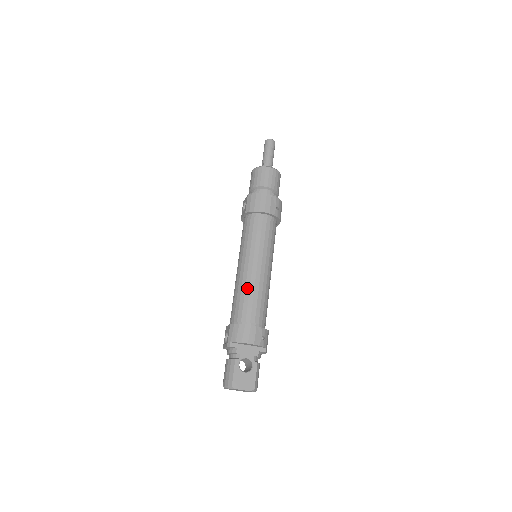
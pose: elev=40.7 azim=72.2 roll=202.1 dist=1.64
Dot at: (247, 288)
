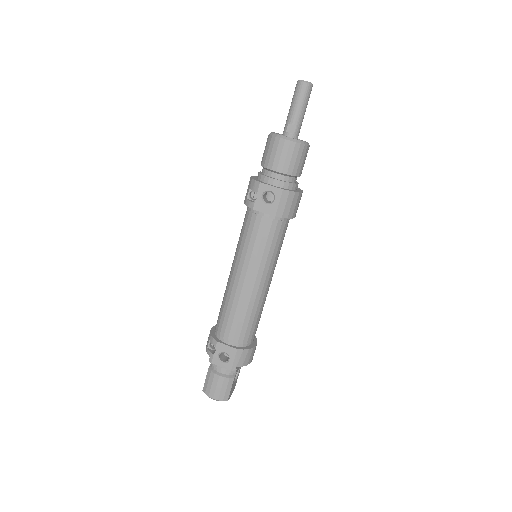
Dot at: (259, 309)
